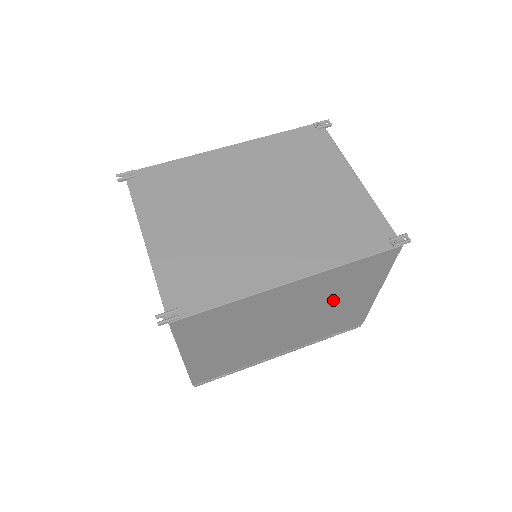
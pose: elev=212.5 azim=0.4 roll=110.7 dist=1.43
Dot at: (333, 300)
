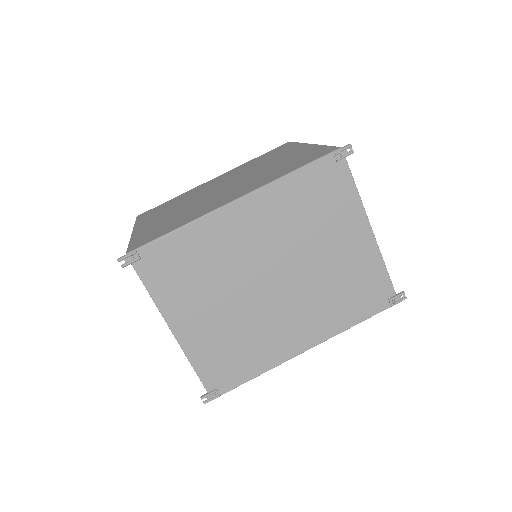
Dot at: occluded
